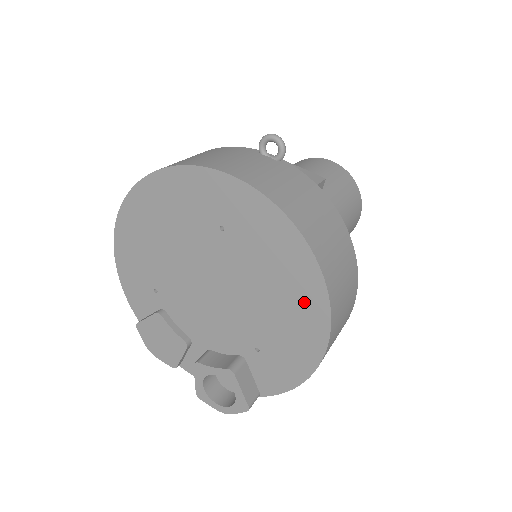
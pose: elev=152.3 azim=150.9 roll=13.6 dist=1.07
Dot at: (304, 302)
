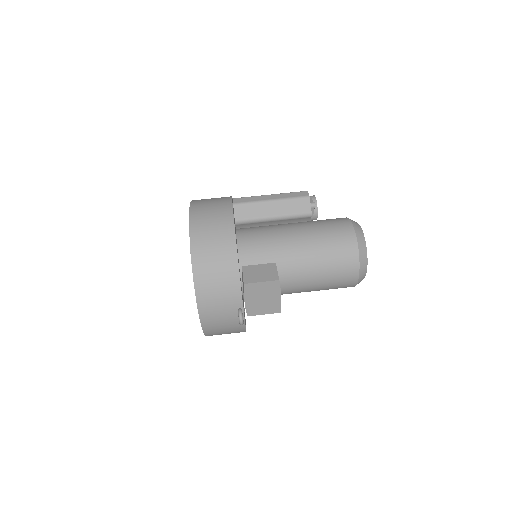
Dot at: occluded
